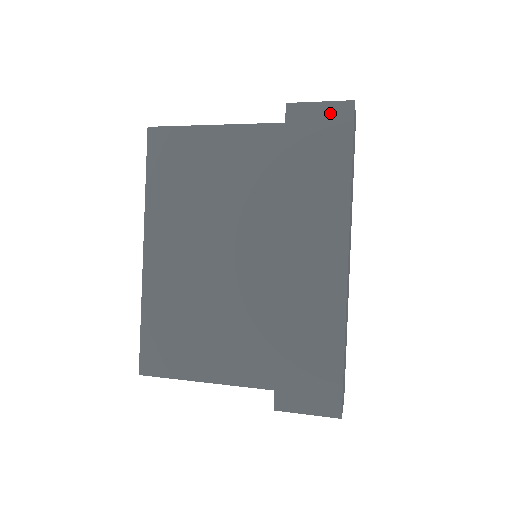
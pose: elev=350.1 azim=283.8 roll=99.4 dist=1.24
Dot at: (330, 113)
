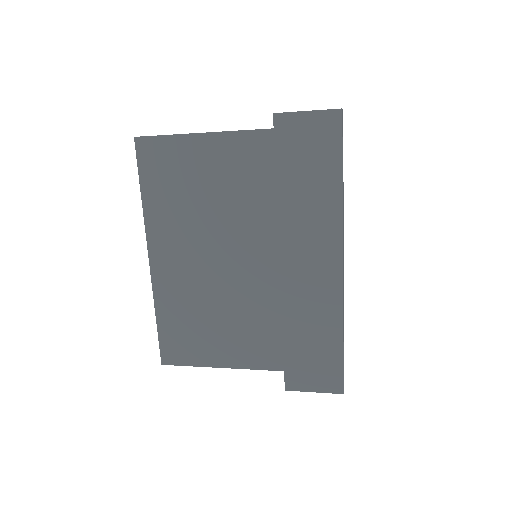
Dot at: (318, 123)
